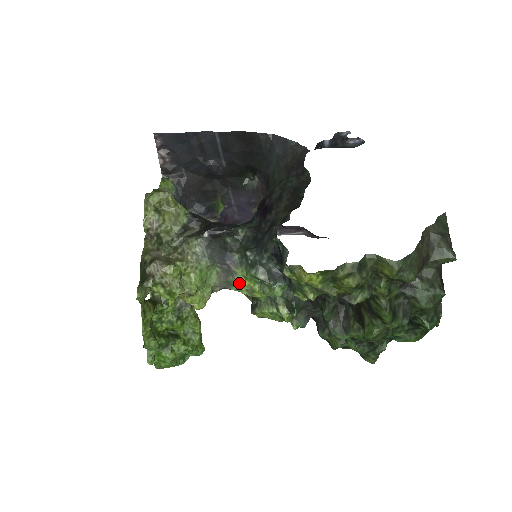
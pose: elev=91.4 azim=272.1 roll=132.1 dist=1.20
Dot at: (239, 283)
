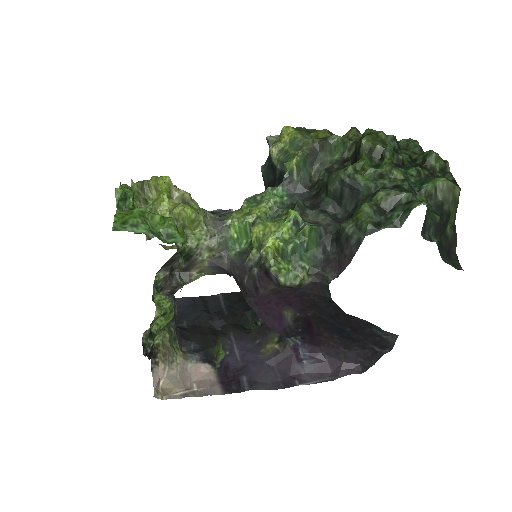
Dot at: (235, 213)
